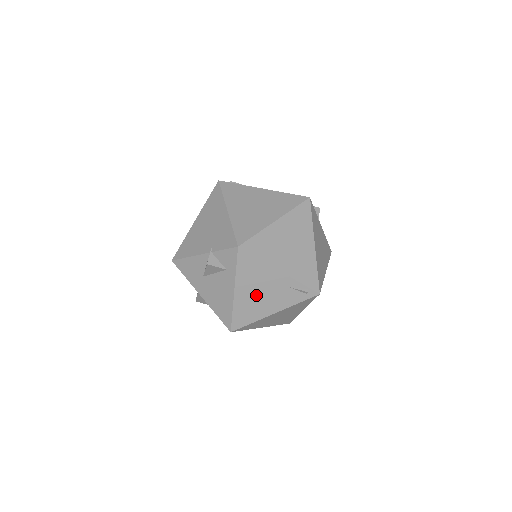
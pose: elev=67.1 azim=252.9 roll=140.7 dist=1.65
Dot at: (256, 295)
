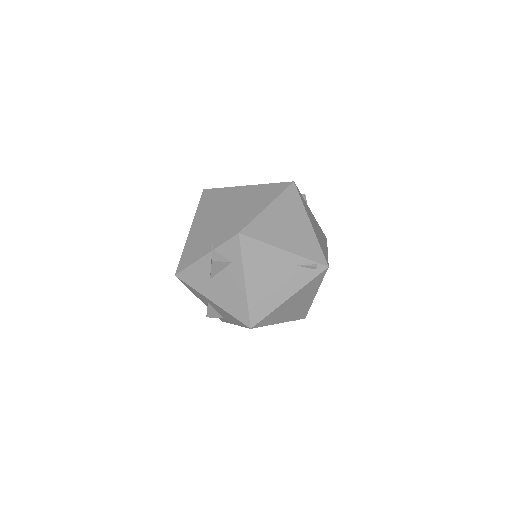
Dot at: (267, 282)
